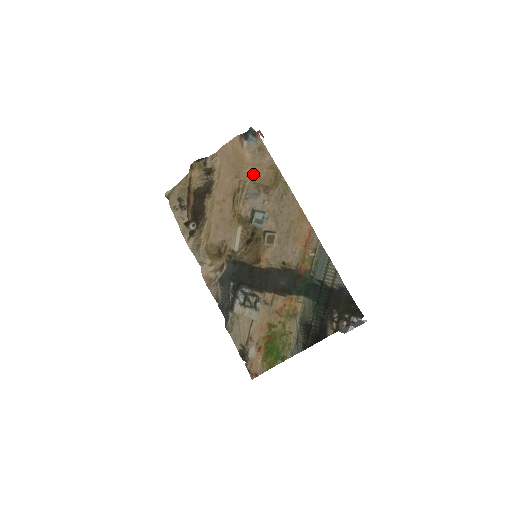
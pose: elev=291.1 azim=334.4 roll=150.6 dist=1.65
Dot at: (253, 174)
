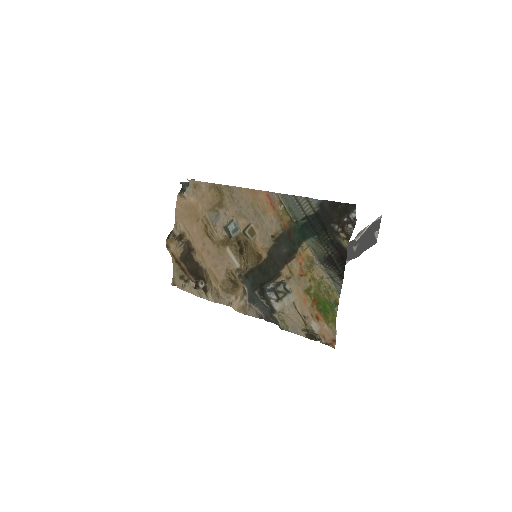
Dot at: (205, 206)
